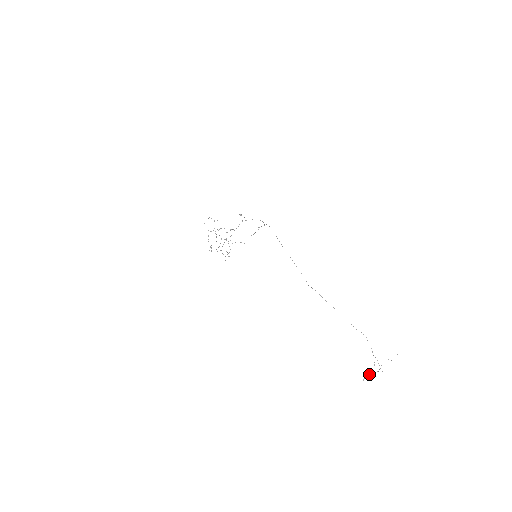
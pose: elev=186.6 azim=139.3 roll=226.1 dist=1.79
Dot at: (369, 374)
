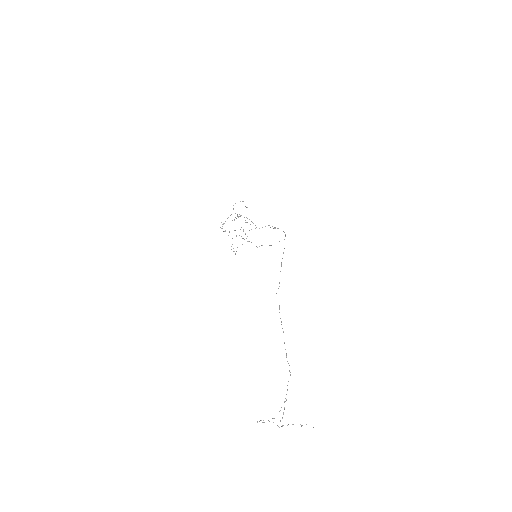
Dot at: occluded
